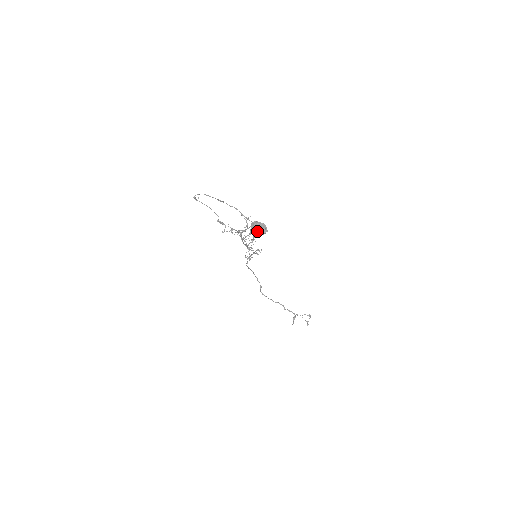
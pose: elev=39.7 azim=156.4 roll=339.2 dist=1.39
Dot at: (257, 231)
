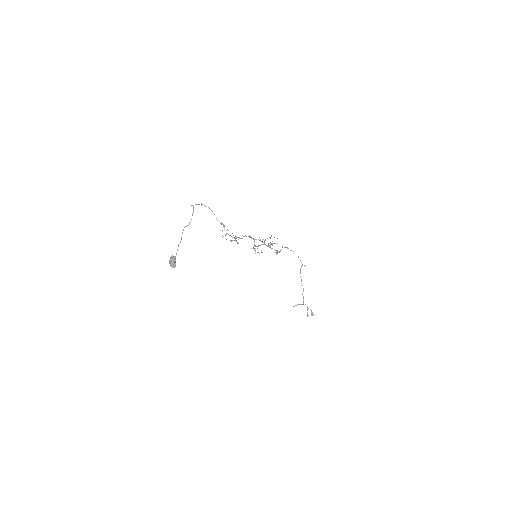
Dot at: (169, 262)
